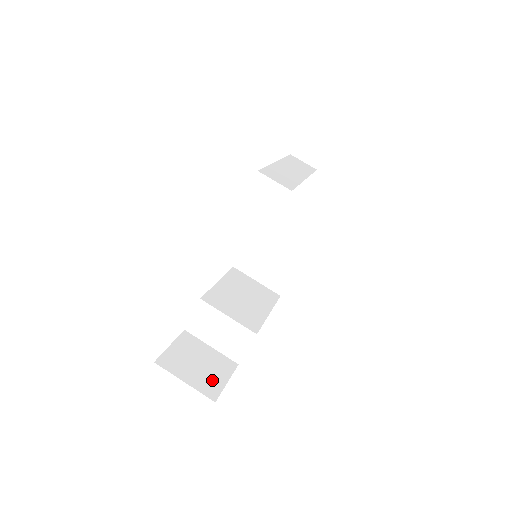
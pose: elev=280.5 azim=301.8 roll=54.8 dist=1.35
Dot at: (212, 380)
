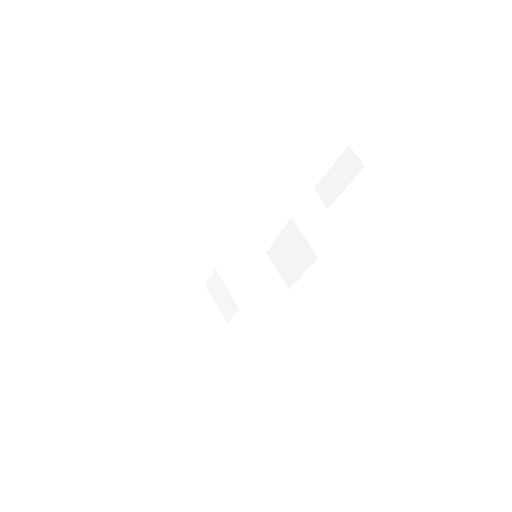
Dot at: (198, 325)
